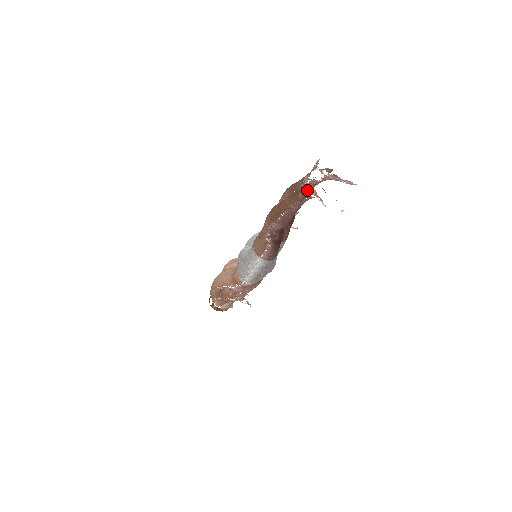
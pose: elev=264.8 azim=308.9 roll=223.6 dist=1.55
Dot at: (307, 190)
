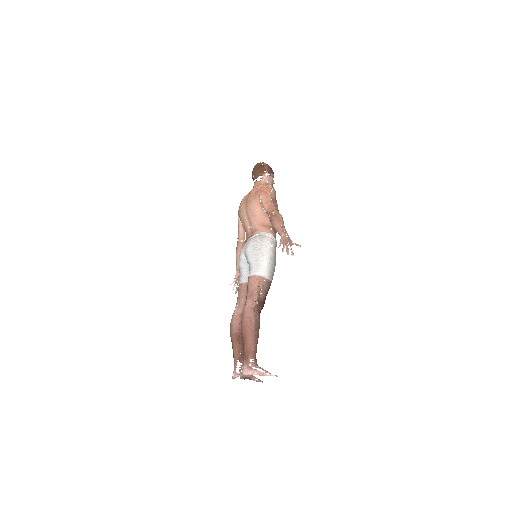
Dot at: occluded
